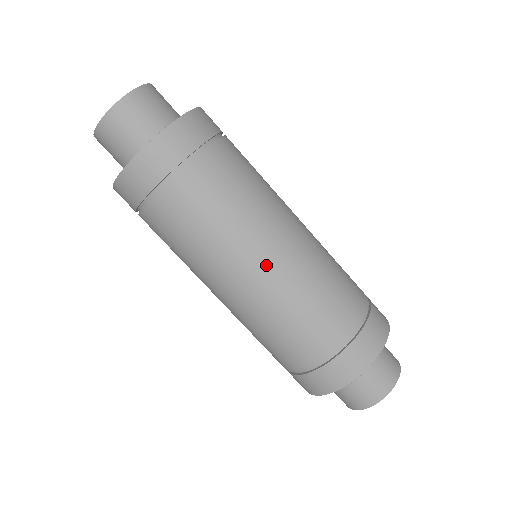
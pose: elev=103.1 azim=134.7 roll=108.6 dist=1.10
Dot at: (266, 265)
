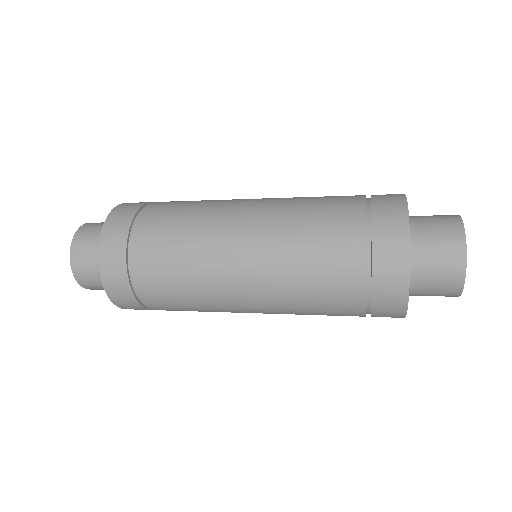
Dot at: (247, 294)
